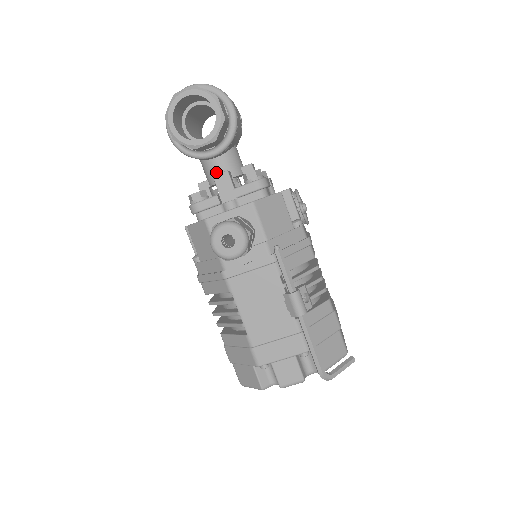
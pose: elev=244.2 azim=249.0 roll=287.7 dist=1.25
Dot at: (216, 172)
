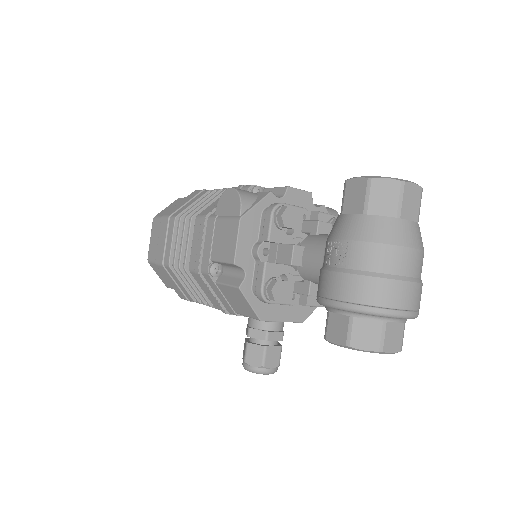
Dot at: (316, 283)
